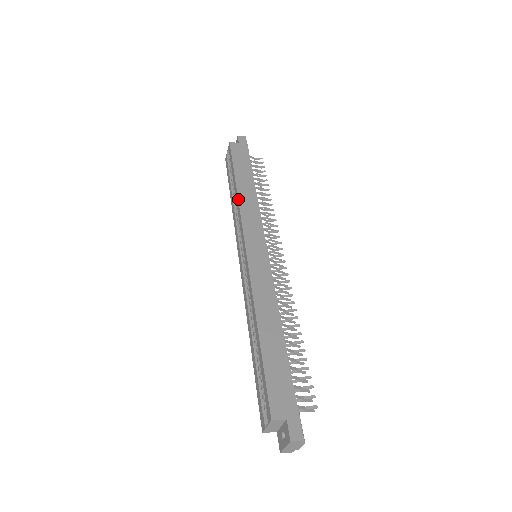
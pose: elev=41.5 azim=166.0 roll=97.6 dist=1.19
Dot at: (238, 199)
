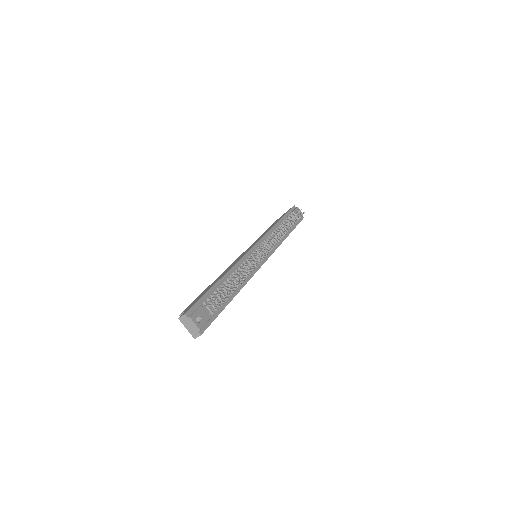
Dot at: occluded
